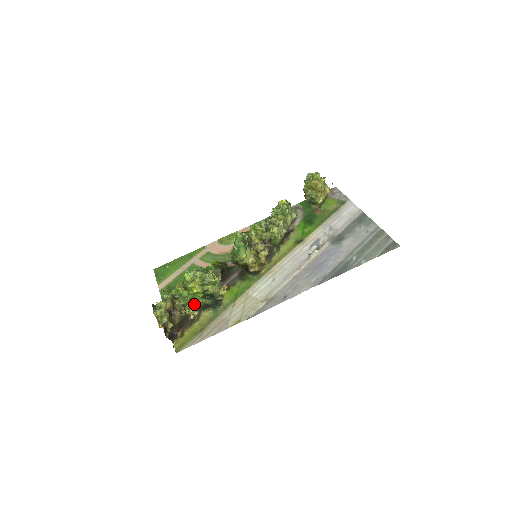
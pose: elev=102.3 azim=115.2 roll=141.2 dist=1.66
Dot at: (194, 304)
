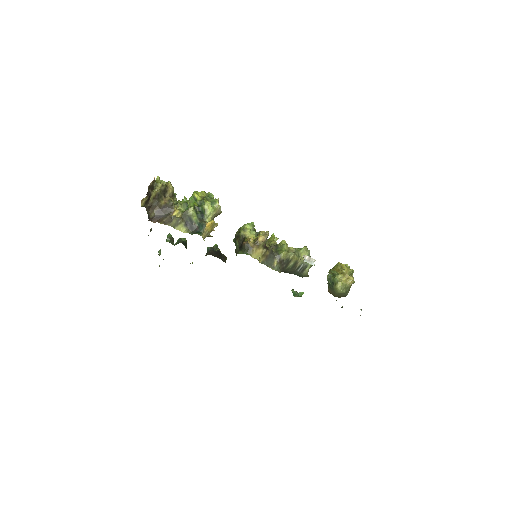
Dot at: (184, 211)
